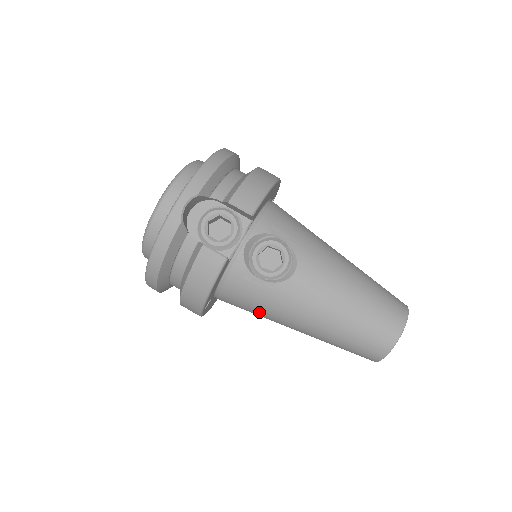
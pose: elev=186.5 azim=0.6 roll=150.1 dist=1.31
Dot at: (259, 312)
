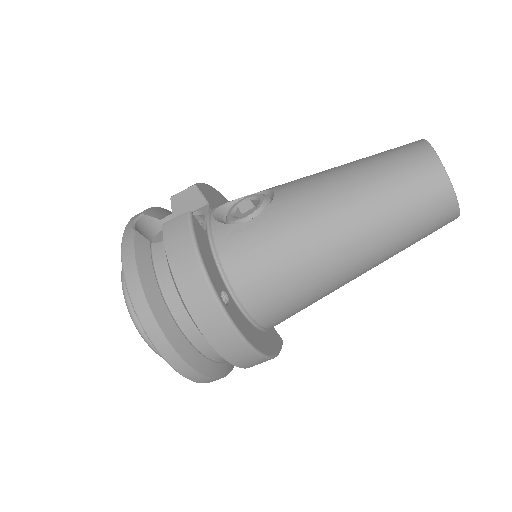
Dot at: (285, 263)
